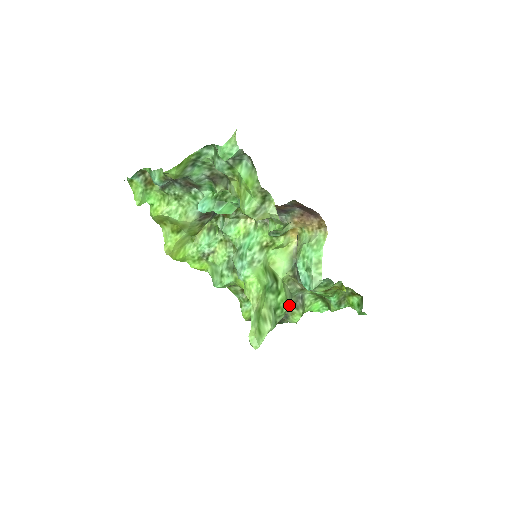
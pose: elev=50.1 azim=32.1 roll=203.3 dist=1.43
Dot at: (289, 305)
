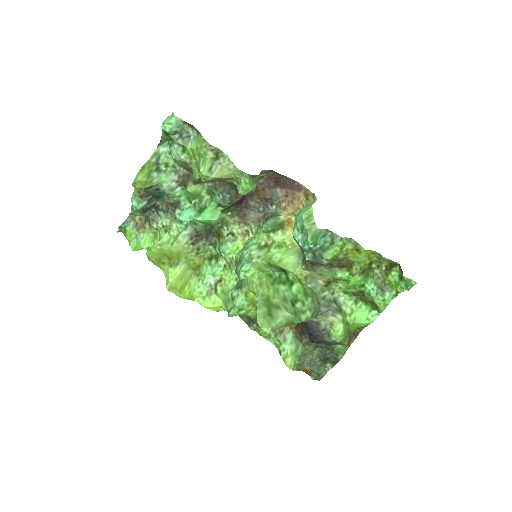
Dot at: (312, 299)
